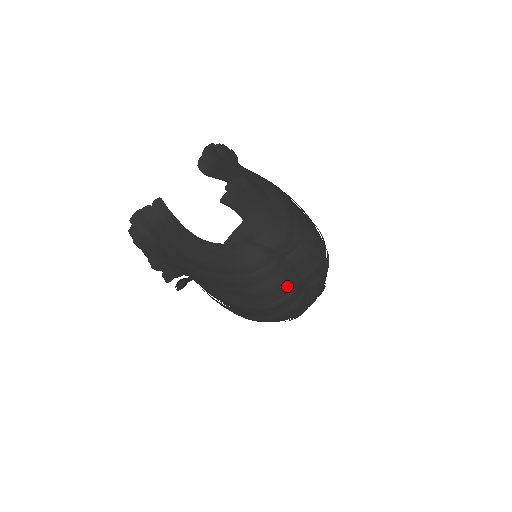
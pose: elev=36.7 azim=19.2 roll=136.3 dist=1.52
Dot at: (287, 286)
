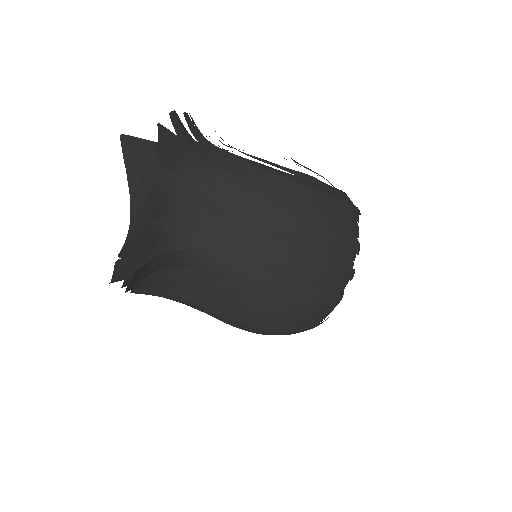
Dot at: occluded
